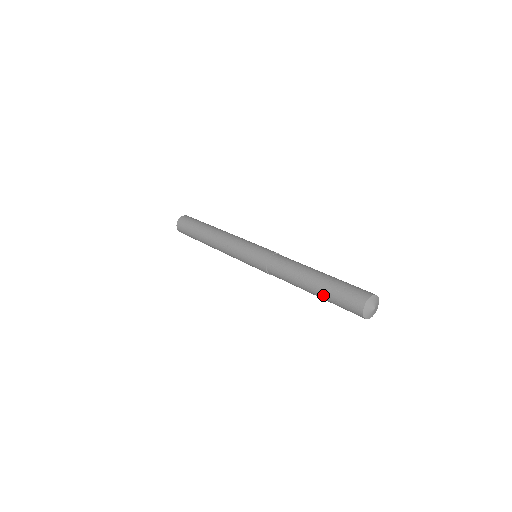
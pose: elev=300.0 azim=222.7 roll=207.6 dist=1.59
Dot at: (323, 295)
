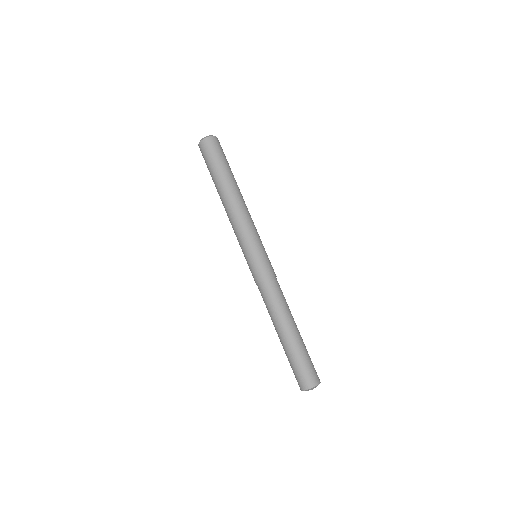
Dot at: (285, 351)
